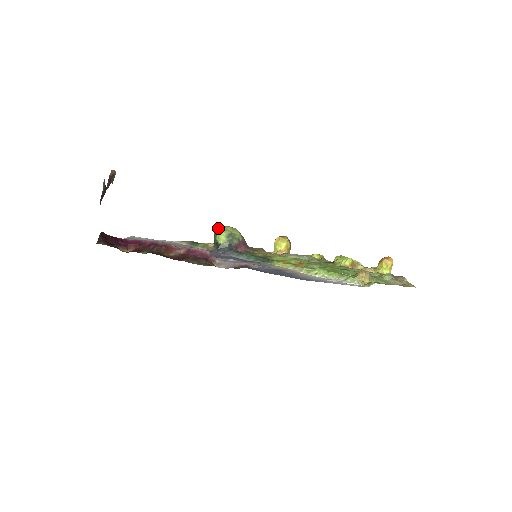
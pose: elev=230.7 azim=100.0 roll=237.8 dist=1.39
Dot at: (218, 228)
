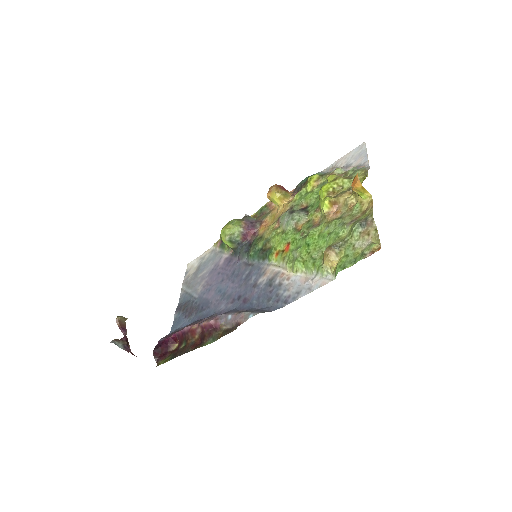
Dot at: (220, 235)
